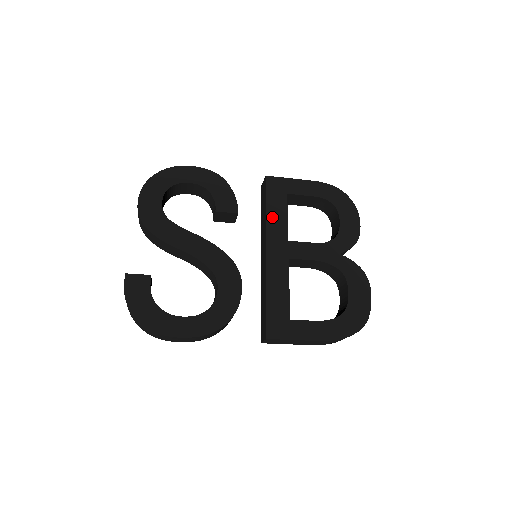
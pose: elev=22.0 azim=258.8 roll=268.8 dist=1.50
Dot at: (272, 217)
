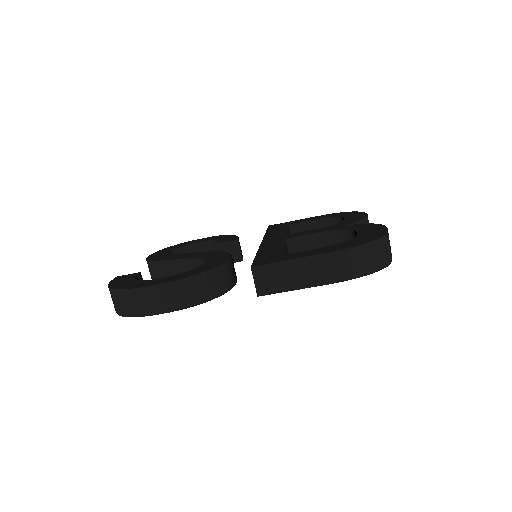
Dot at: (271, 233)
